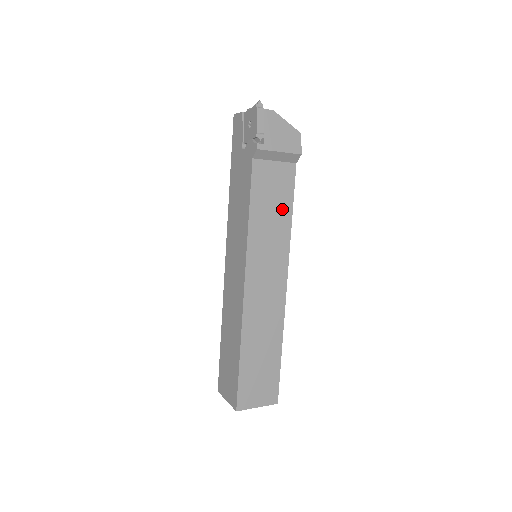
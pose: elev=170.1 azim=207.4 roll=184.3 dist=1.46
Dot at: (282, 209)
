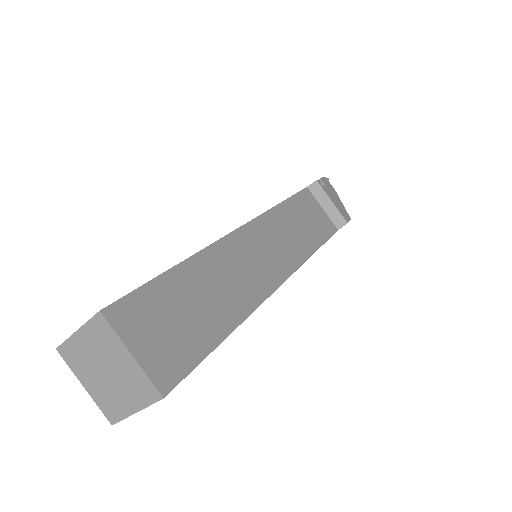
Dot at: (312, 235)
